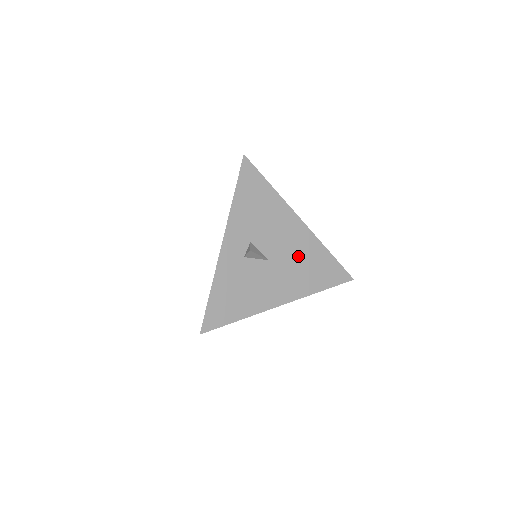
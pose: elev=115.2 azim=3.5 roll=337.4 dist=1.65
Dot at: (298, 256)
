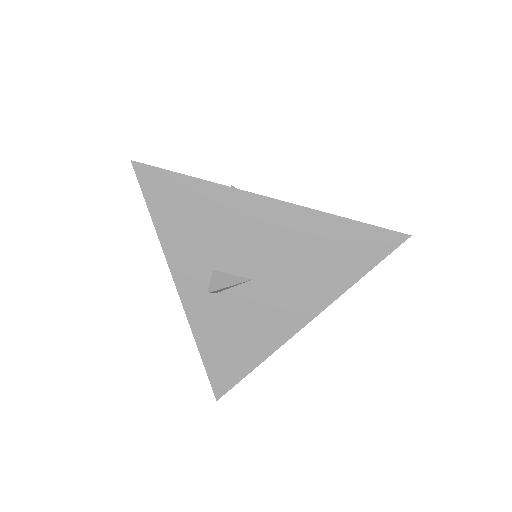
Dot at: (293, 251)
